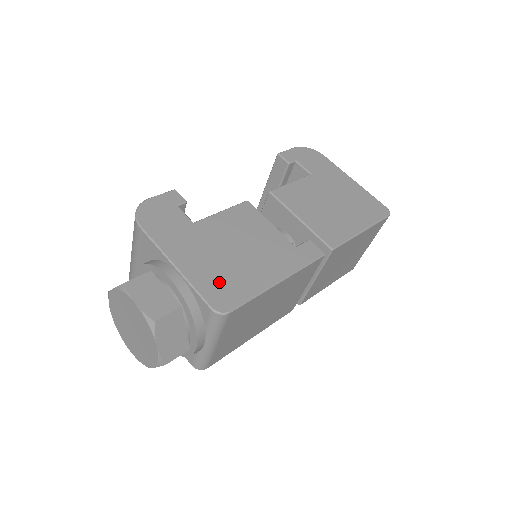
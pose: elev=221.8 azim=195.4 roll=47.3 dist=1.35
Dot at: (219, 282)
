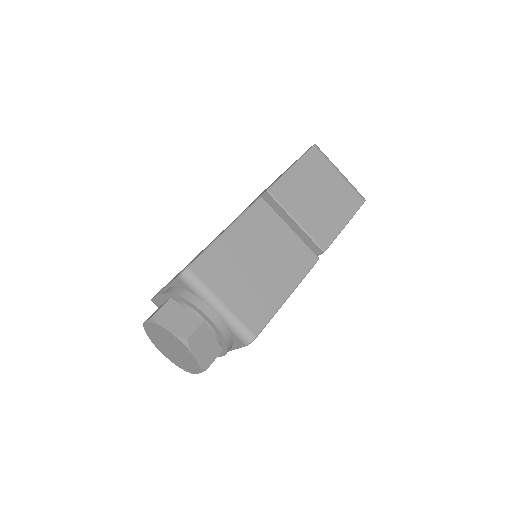
Dot at: occluded
